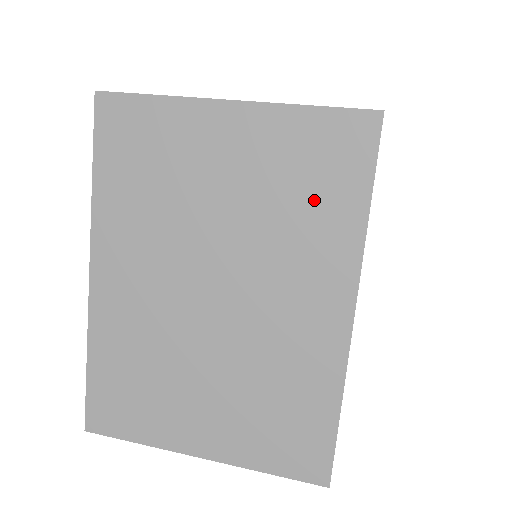
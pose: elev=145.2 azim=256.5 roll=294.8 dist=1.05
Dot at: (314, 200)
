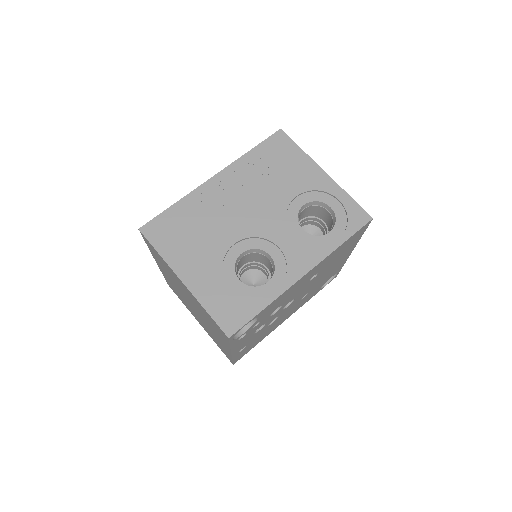
Dot at: occluded
